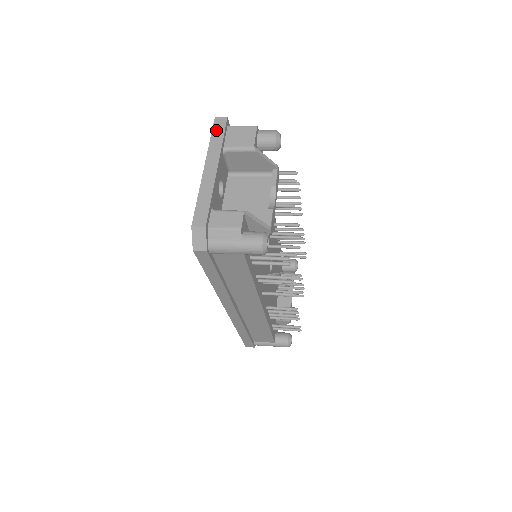
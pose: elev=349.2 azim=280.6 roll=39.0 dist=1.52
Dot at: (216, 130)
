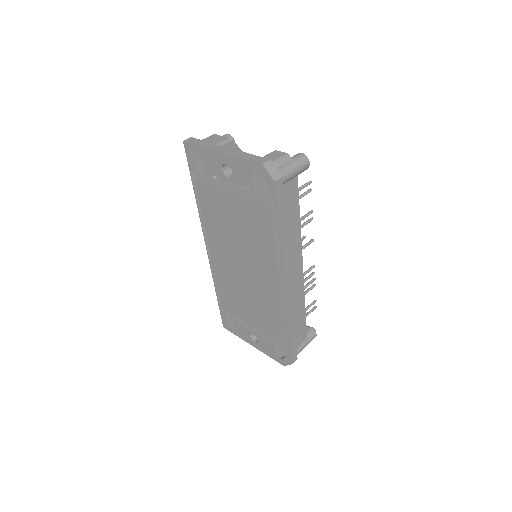
Dot at: (195, 142)
